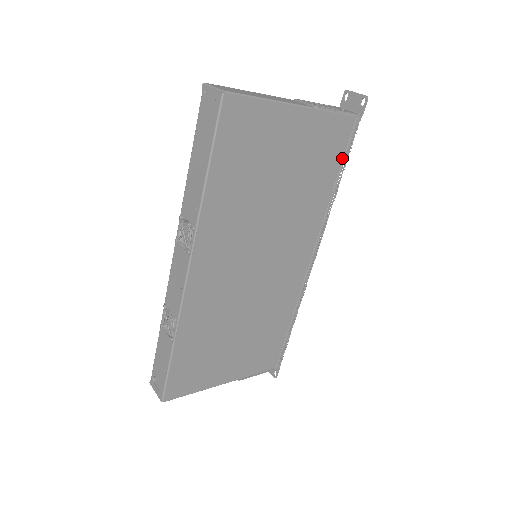
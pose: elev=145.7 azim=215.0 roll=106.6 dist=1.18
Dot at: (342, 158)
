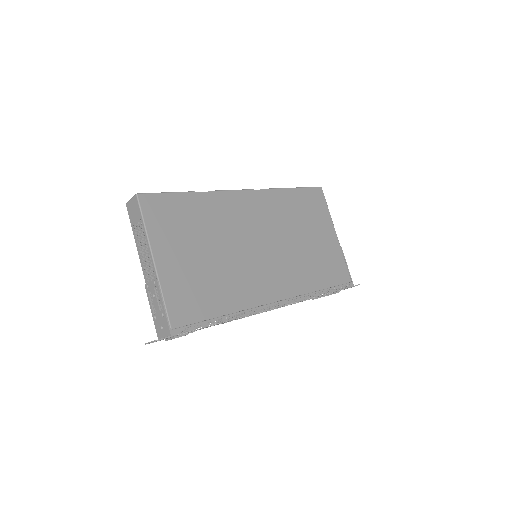
Dot at: (333, 285)
